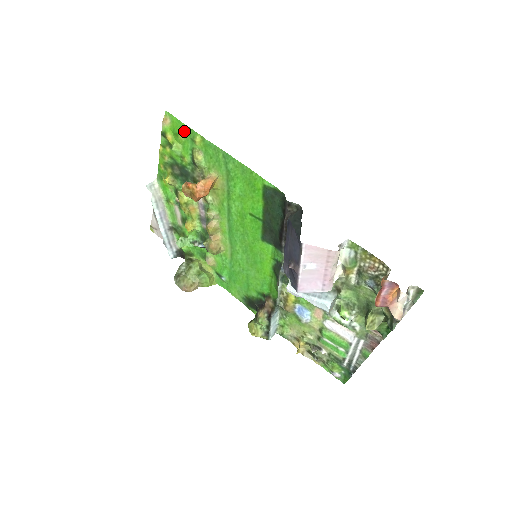
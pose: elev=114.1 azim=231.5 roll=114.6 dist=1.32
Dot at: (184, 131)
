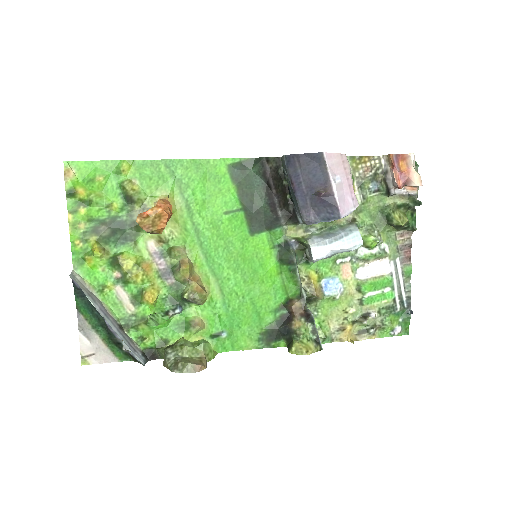
Dot at: (101, 170)
